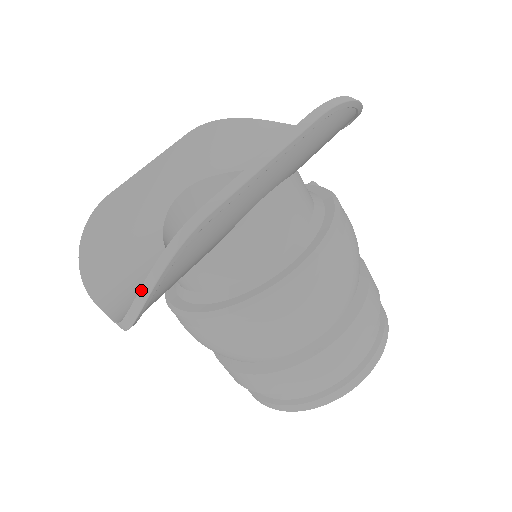
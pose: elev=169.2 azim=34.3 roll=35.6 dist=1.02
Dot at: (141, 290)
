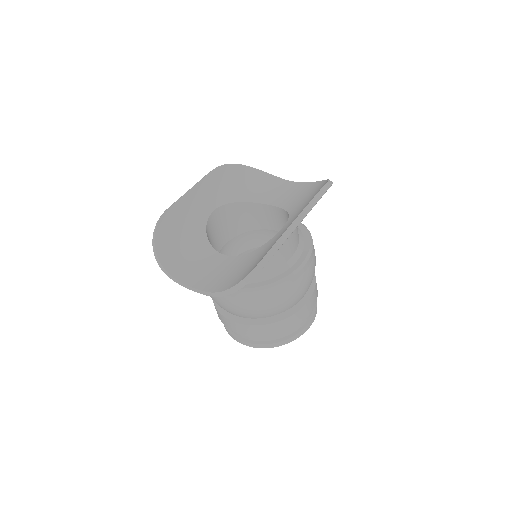
Dot at: (247, 276)
